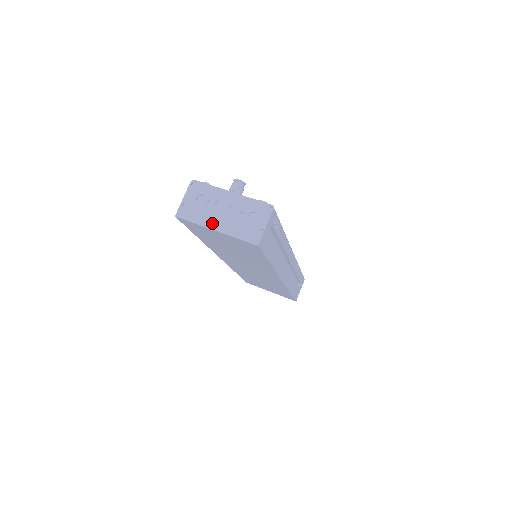
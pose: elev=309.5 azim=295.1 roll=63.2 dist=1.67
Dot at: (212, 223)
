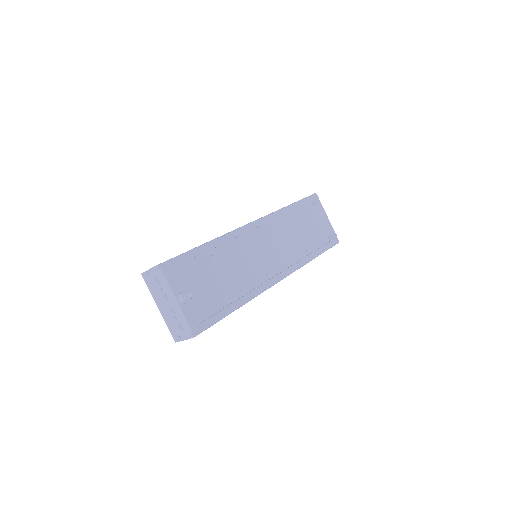
Dot at: (158, 303)
